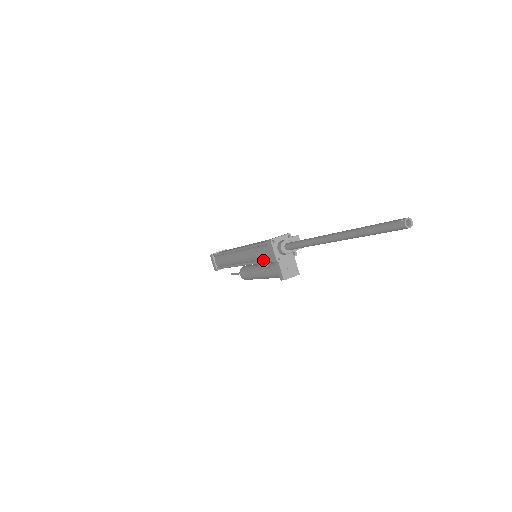
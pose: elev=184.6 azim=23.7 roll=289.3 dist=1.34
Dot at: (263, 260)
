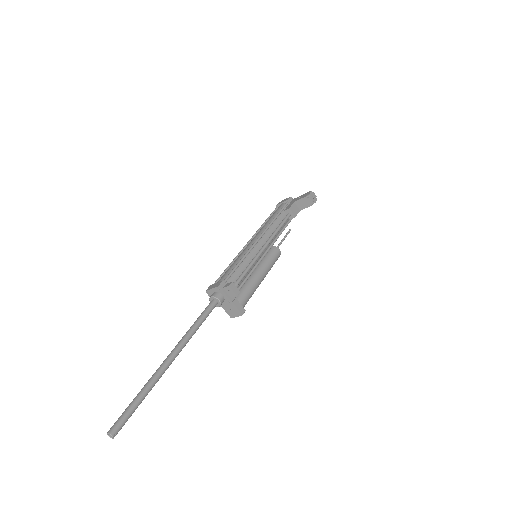
Dot at: occluded
